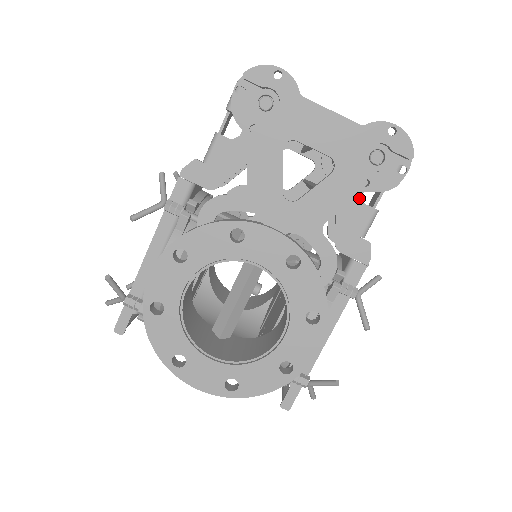
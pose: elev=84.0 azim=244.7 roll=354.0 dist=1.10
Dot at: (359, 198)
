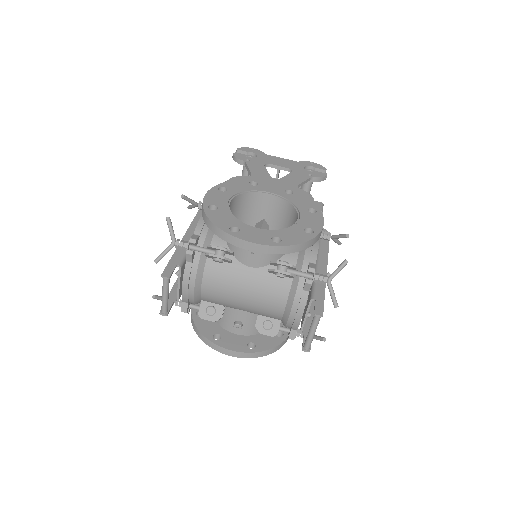
Dot at: occluded
